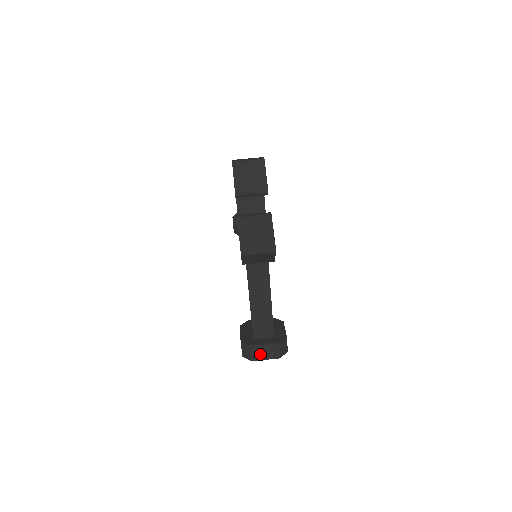
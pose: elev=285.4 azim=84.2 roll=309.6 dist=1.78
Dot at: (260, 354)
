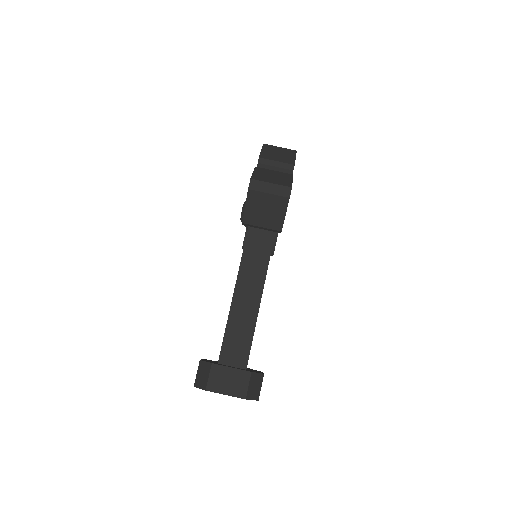
Dot at: (221, 382)
